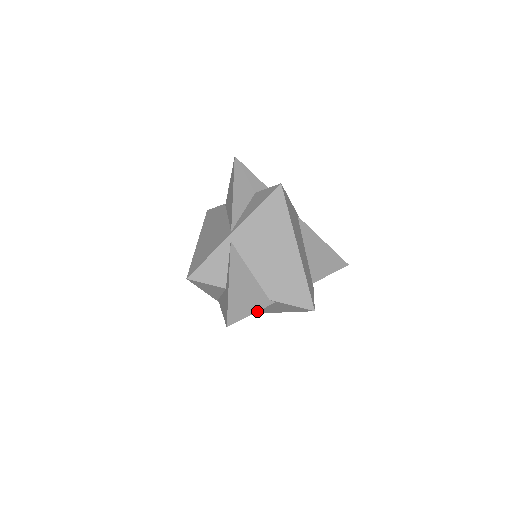
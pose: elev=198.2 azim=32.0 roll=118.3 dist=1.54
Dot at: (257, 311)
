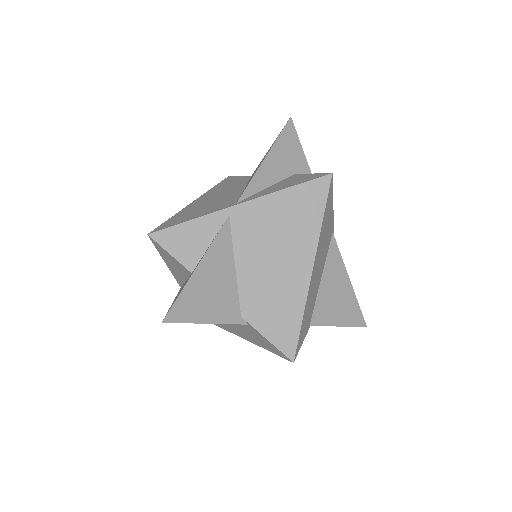
Dot at: (216, 323)
